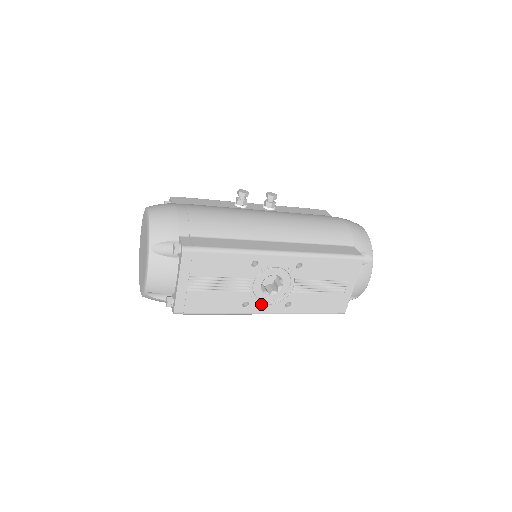
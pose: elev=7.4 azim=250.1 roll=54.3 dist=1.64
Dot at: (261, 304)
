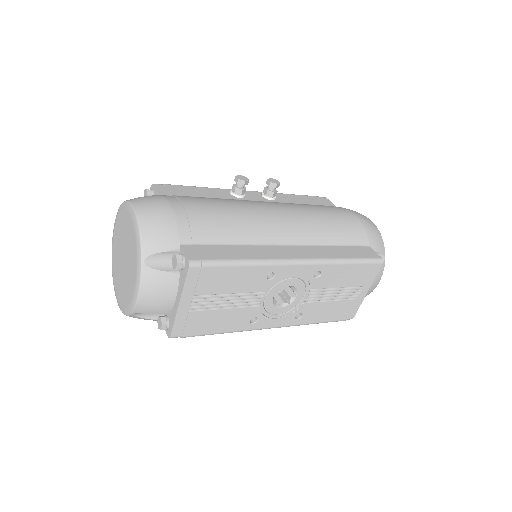
Dot at: (270, 318)
